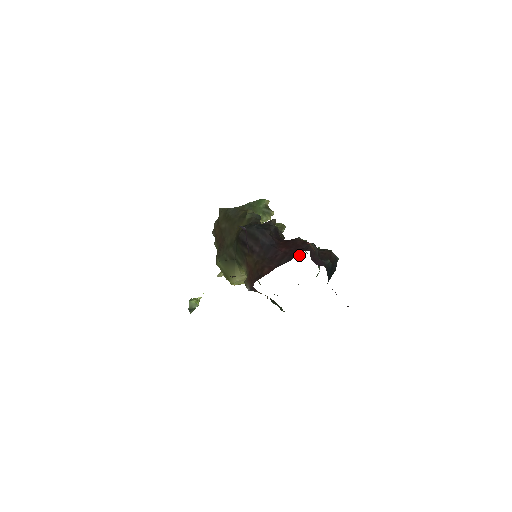
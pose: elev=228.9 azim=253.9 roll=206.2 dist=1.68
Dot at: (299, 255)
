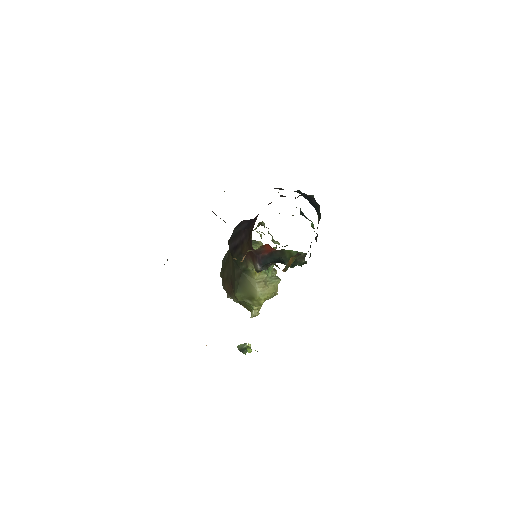
Dot at: occluded
